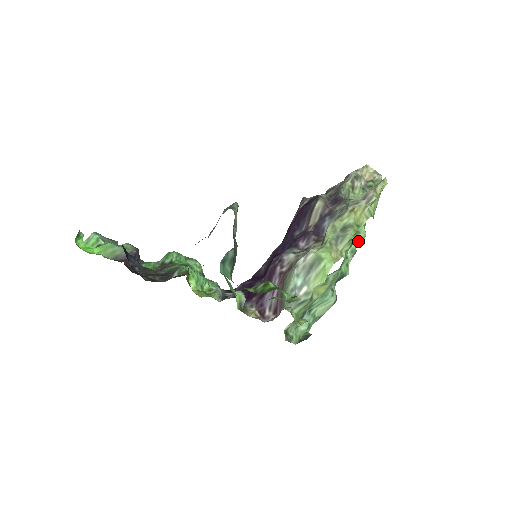
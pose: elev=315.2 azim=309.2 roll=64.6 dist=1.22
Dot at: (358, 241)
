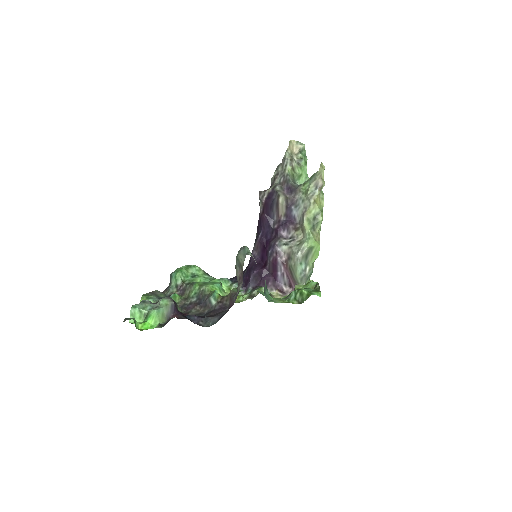
Dot at: occluded
